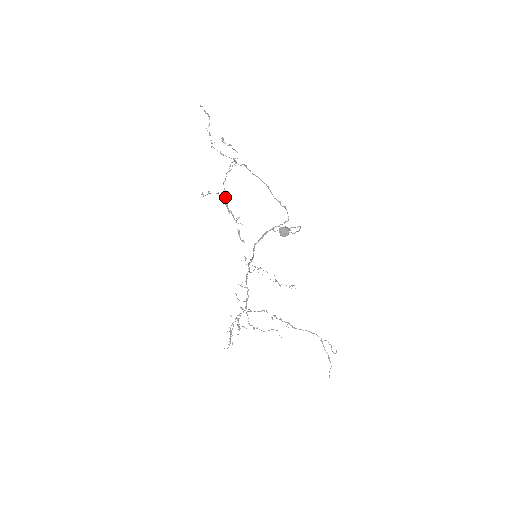
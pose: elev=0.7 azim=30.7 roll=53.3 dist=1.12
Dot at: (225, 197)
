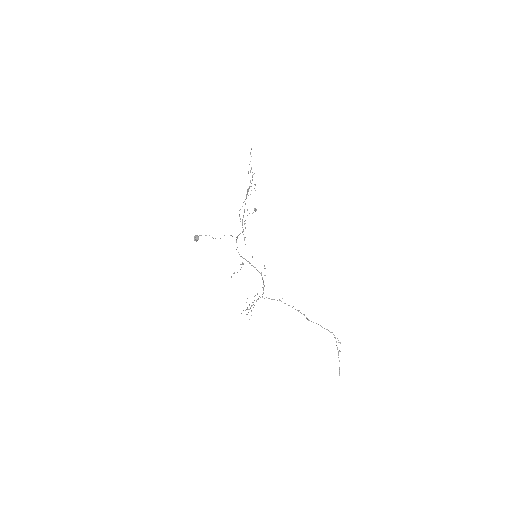
Dot at: occluded
